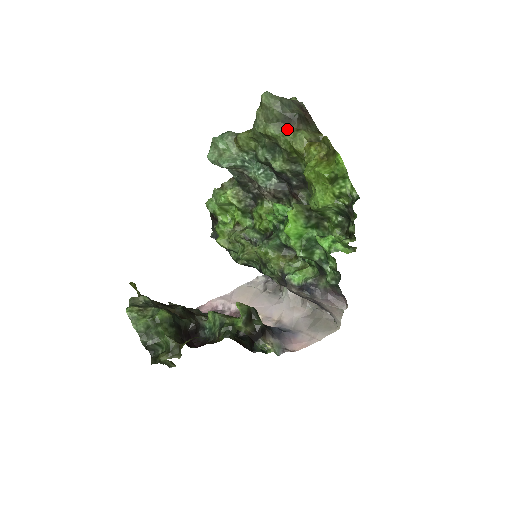
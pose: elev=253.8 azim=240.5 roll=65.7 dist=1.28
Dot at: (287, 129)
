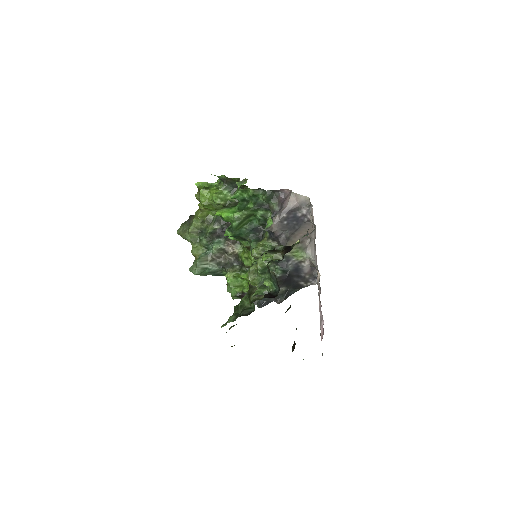
Dot at: occluded
